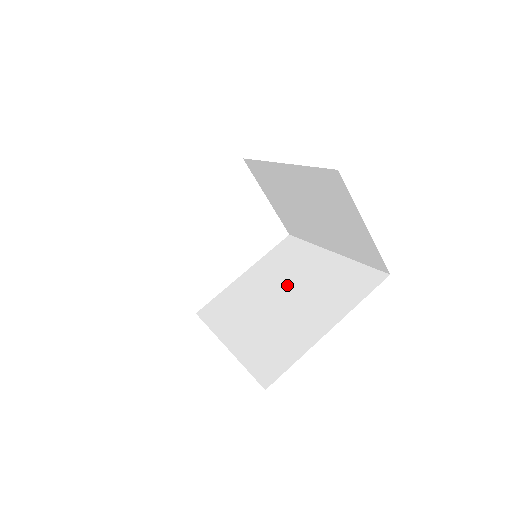
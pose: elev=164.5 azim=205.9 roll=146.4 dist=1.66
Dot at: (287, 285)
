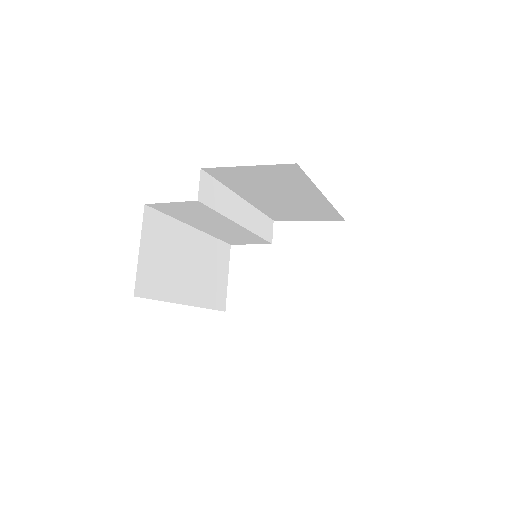
Dot at: occluded
